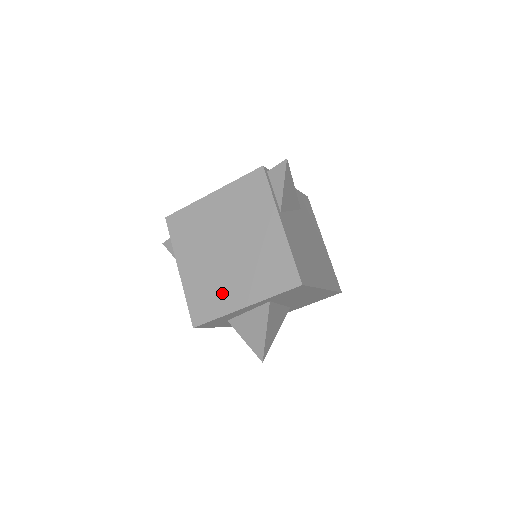
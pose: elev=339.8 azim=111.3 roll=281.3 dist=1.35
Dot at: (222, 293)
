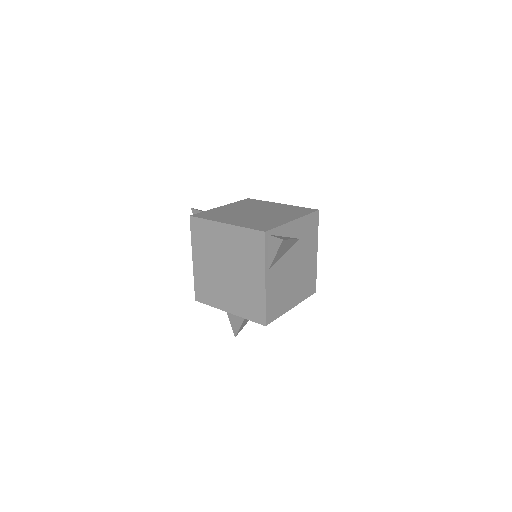
Dot at: (217, 294)
